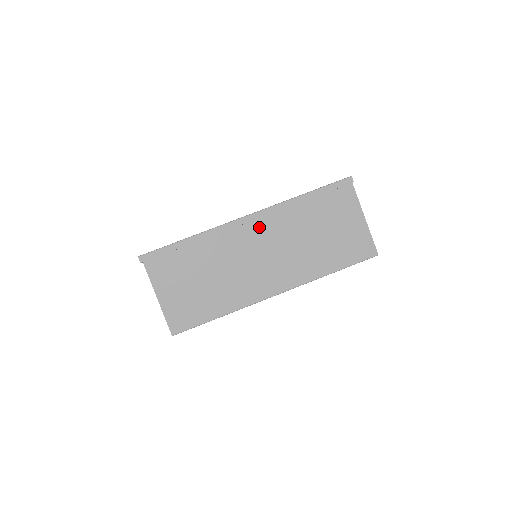
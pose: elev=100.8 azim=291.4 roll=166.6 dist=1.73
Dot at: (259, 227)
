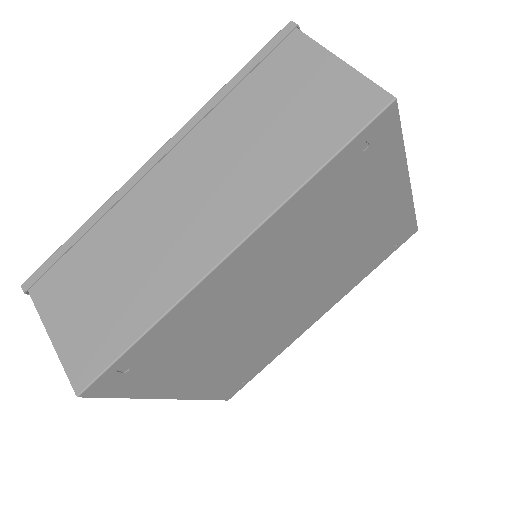
Dot at: (173, 165)
